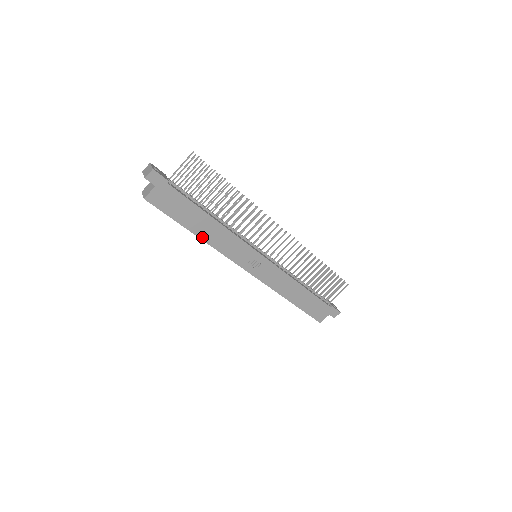
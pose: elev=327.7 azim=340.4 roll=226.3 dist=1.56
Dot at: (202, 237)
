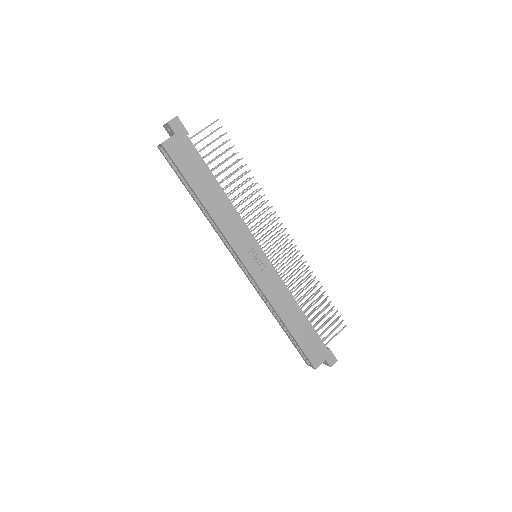
Dot at: (208, 208)
